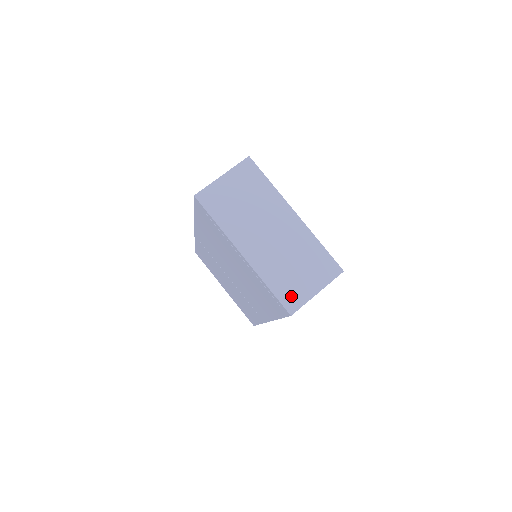
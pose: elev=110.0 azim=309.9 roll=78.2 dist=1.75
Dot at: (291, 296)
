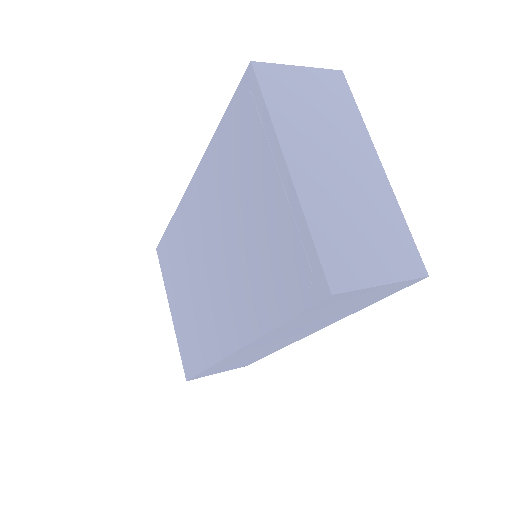
Dot at: (341, 265)
